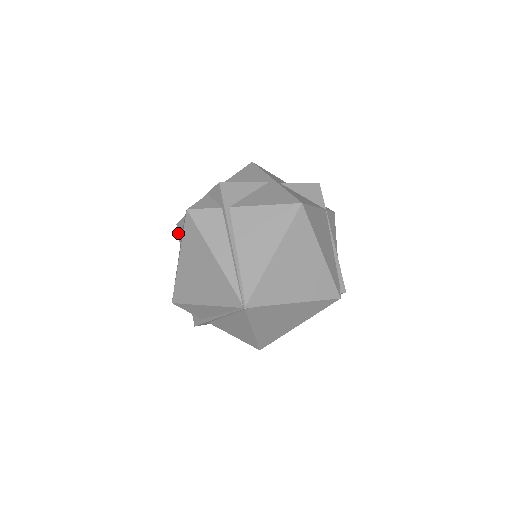
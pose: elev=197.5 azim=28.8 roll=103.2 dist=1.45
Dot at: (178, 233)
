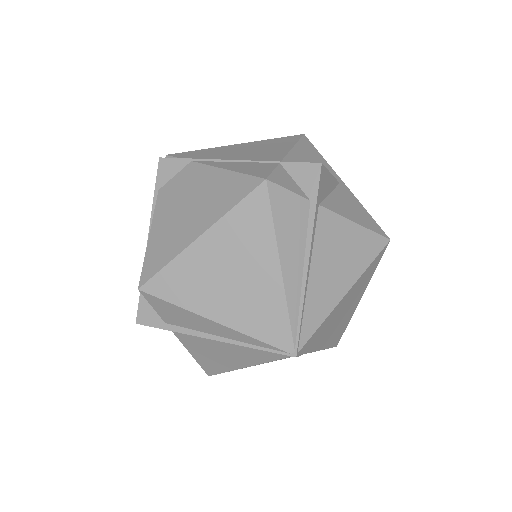
Dot at: (158, 173)
